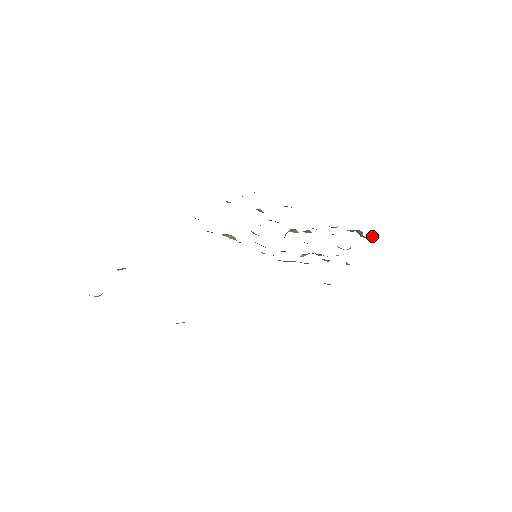
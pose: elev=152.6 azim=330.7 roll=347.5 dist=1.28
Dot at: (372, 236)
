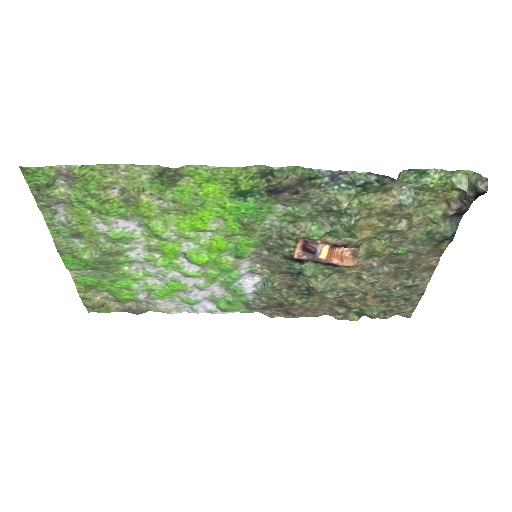
Dot at: (474, 179)
